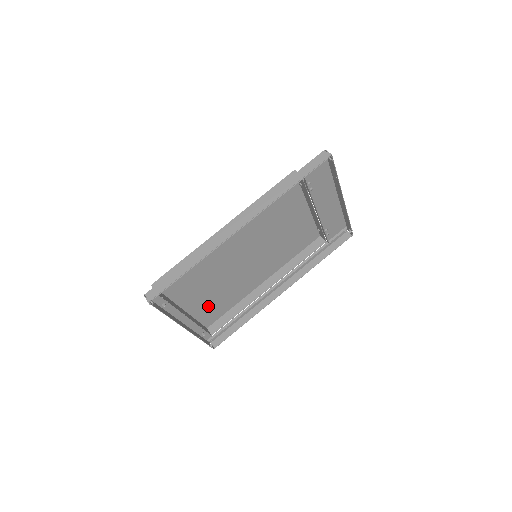
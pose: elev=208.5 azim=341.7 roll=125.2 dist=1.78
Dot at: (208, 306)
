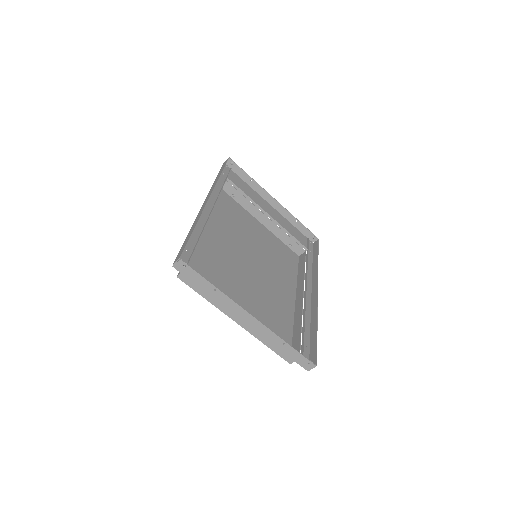
Dot at: occluded
